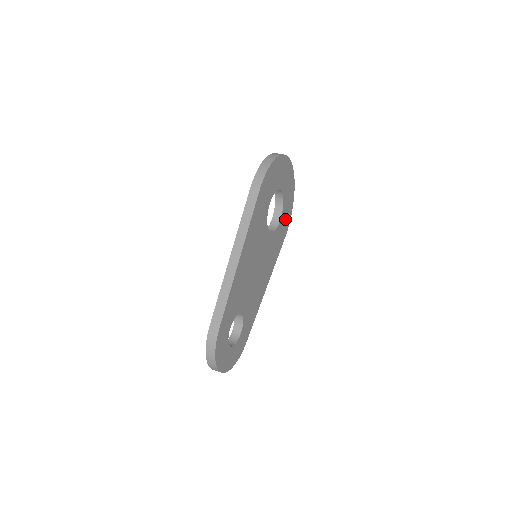
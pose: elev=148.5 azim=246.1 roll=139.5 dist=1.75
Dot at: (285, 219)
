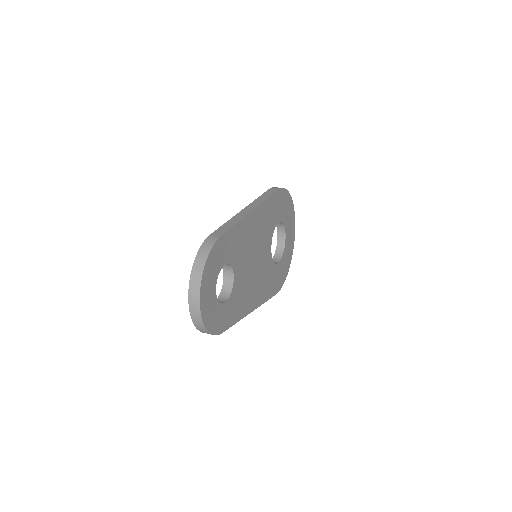
Dot at: (280, 274)
